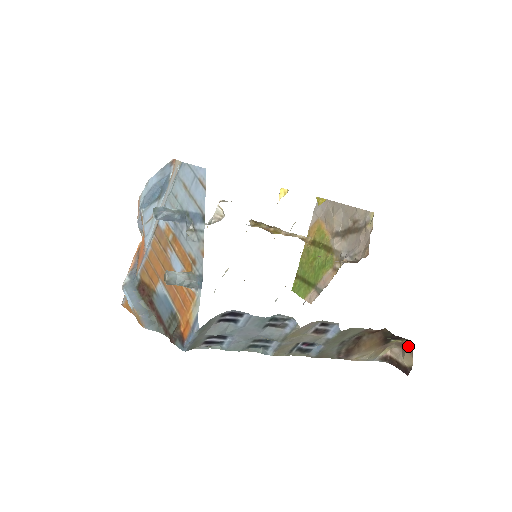
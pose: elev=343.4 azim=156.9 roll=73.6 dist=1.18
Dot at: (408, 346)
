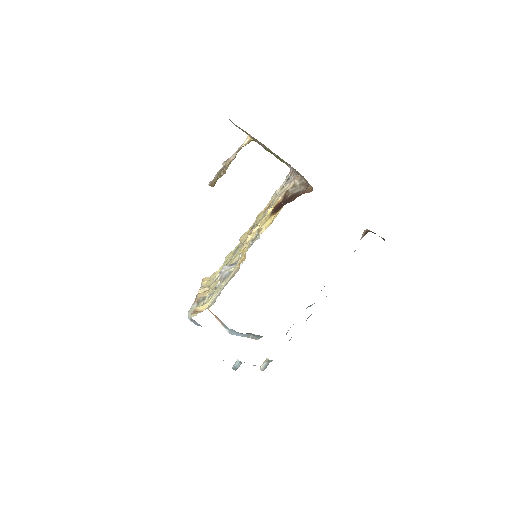
Dot at: occluded
